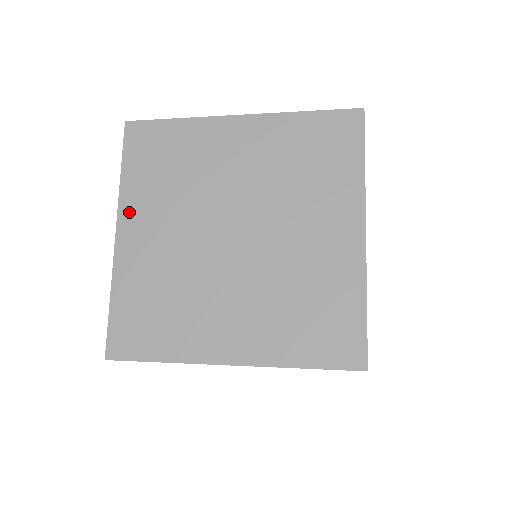
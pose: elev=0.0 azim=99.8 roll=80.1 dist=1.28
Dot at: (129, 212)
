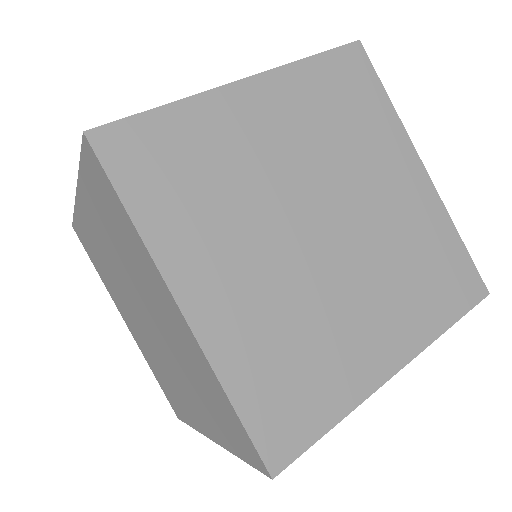
Dot at: occluded
